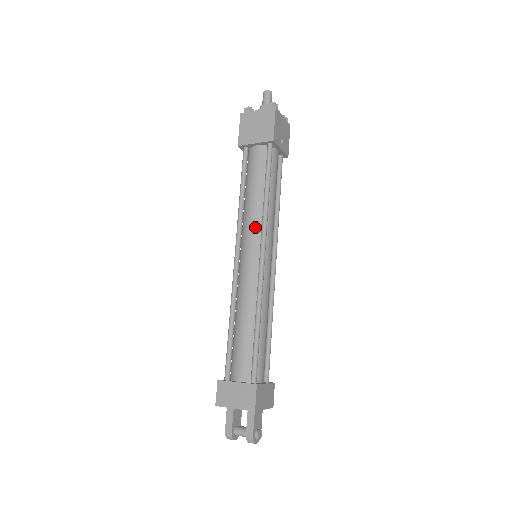
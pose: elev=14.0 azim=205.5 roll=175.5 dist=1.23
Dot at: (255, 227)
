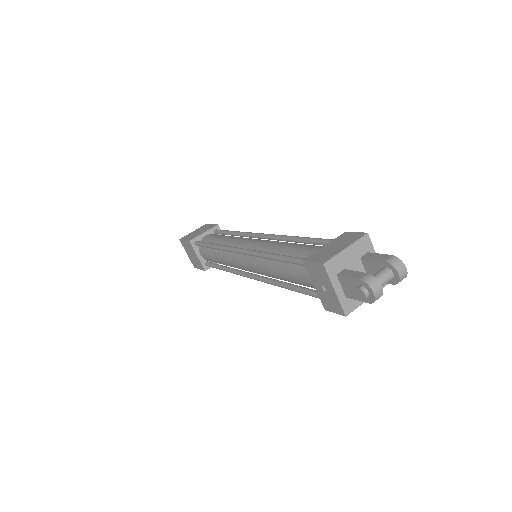
Dot at: (241, 238)
